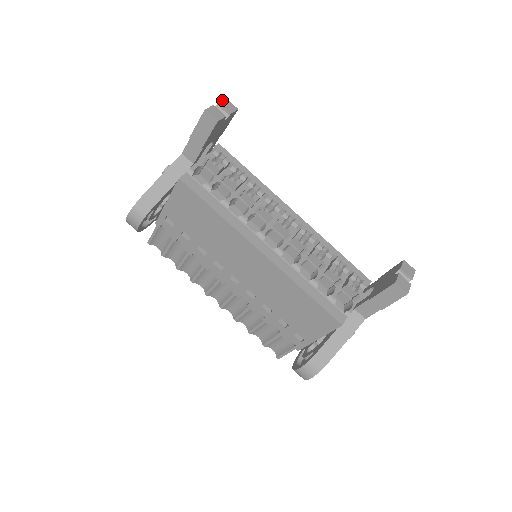
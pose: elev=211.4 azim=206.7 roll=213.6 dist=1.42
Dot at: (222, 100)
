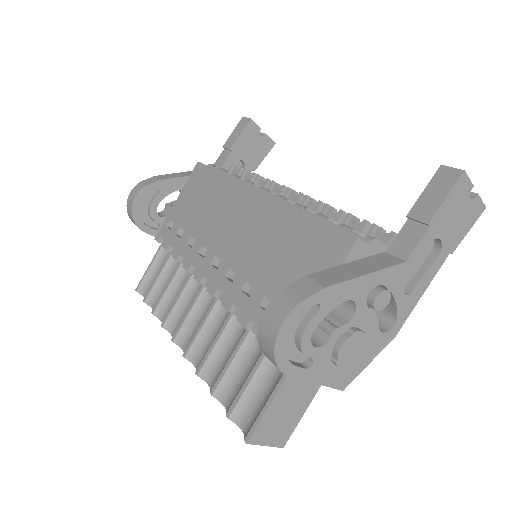
Dot at: occluded
